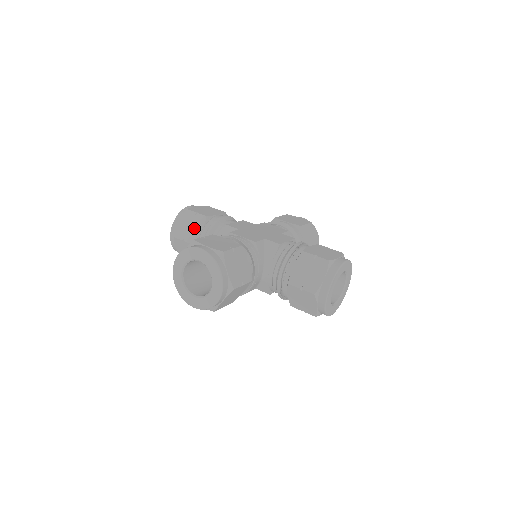
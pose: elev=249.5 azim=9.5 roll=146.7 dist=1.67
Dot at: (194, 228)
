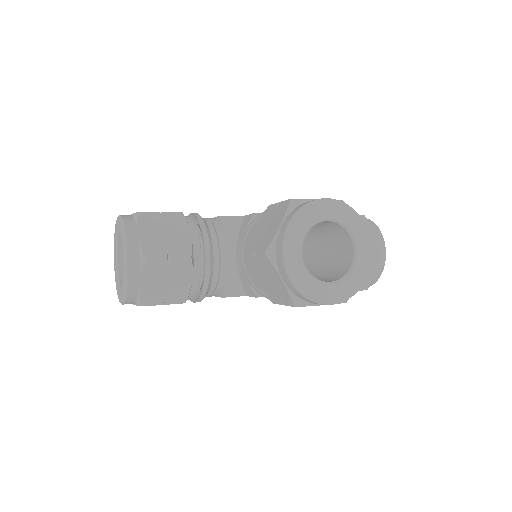
Dot at: occluded
